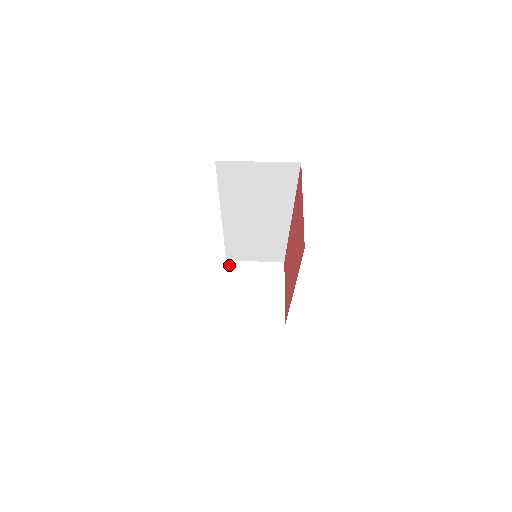
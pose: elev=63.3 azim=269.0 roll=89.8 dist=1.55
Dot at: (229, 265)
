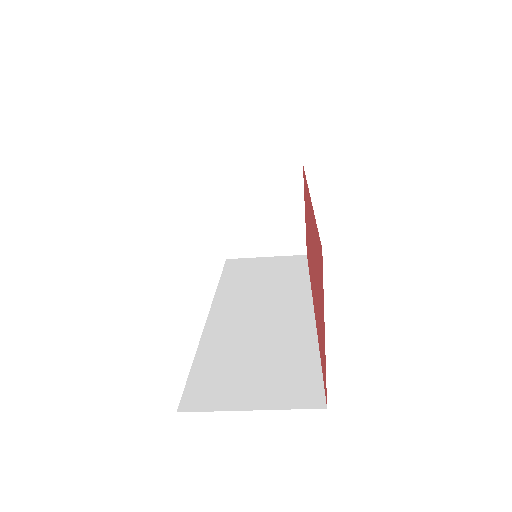
Dot at: (221, 176)
